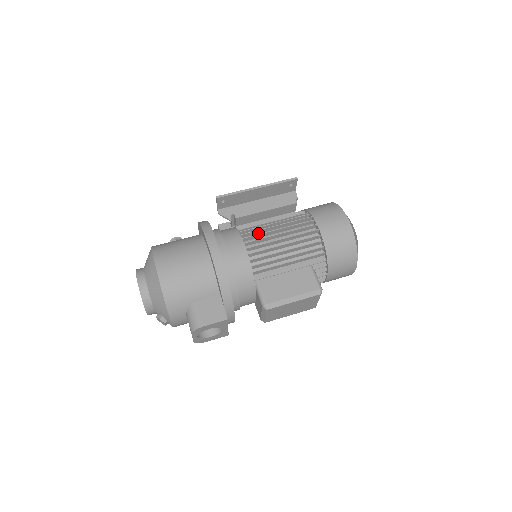
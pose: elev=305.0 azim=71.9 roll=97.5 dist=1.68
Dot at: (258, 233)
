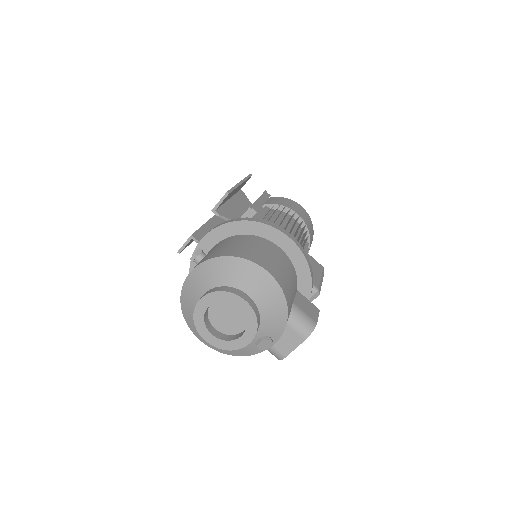
Dot at: occluded
